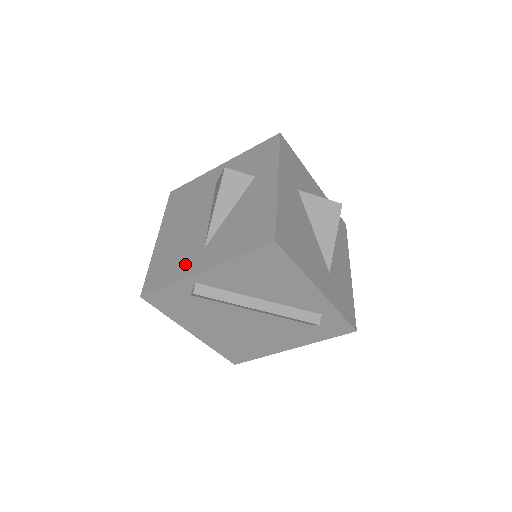
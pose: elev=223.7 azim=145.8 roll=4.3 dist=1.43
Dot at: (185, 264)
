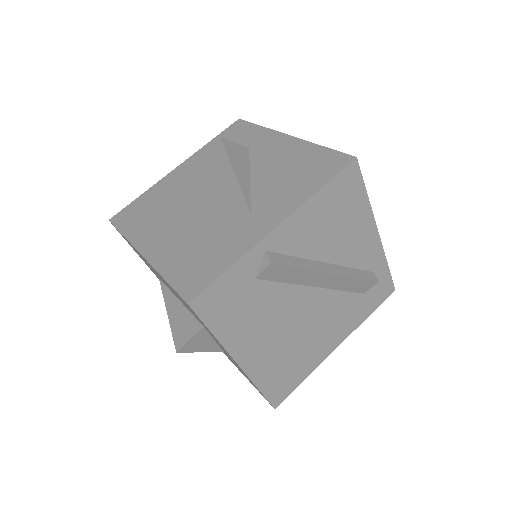
Dot at: (236, 238)
